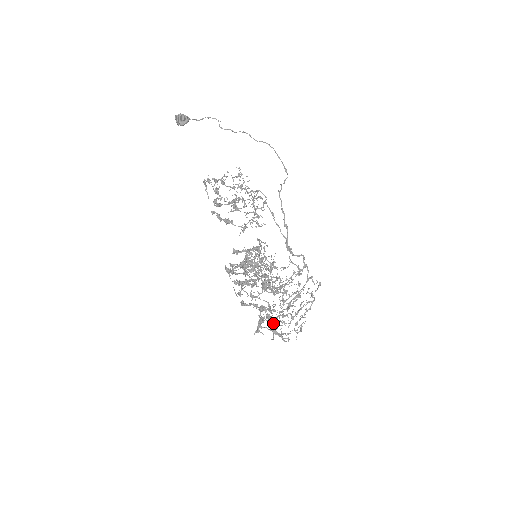
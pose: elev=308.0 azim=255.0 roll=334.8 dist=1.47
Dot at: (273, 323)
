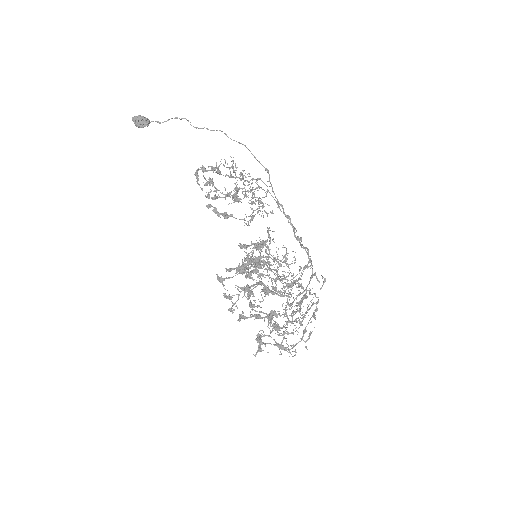
Dot at: (280, 333)
